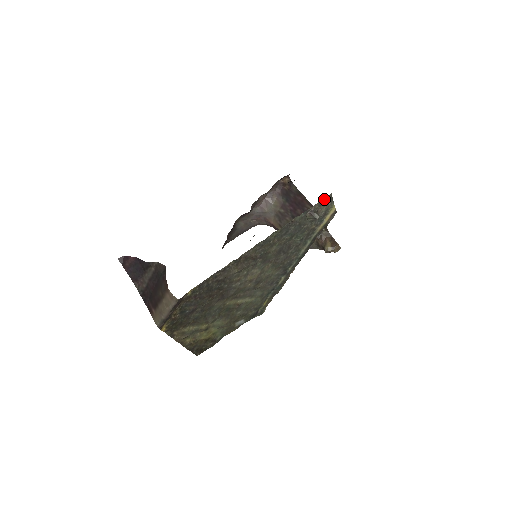
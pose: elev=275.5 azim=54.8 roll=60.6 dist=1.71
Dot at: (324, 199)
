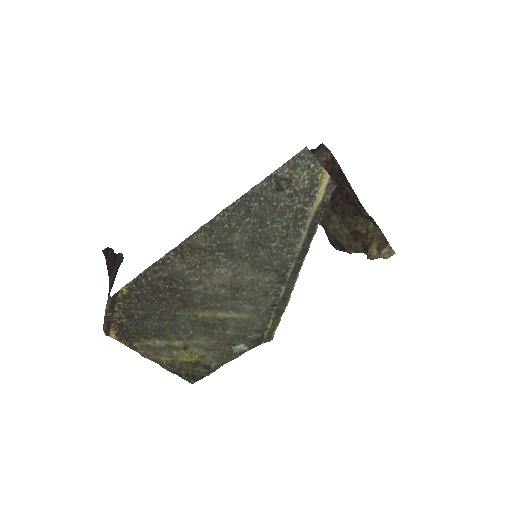
Dot at: (296, 157)
